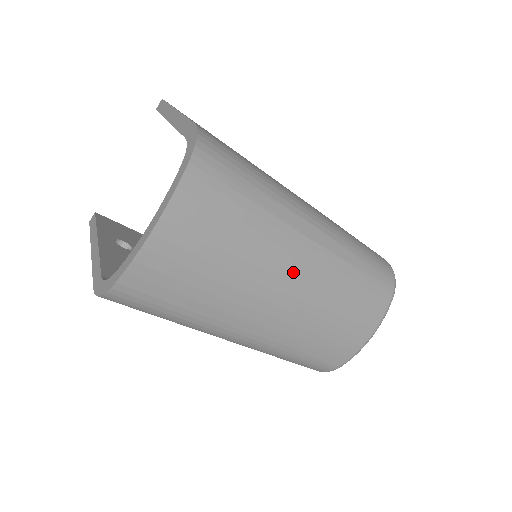
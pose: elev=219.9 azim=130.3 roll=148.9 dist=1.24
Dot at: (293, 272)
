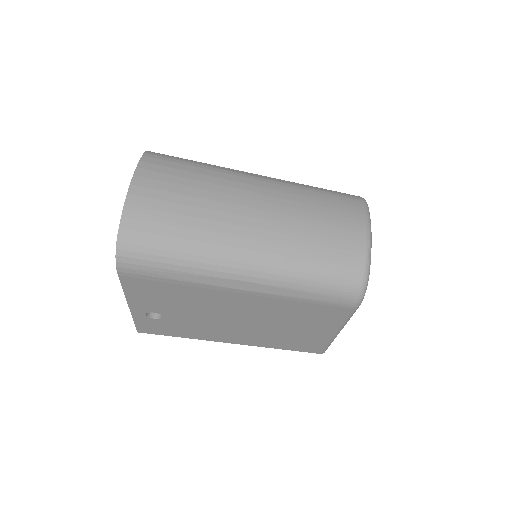
Dot at: (252, 192)
